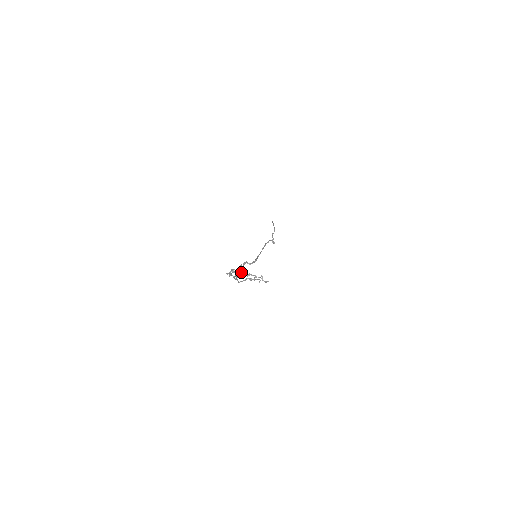
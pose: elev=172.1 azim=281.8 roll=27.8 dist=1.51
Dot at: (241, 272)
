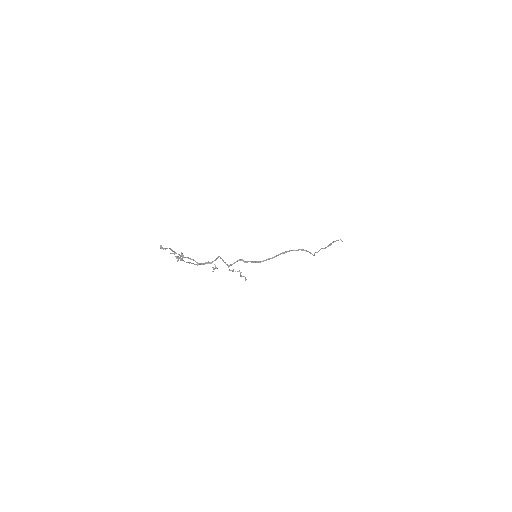
Dot at: (228, 267)
